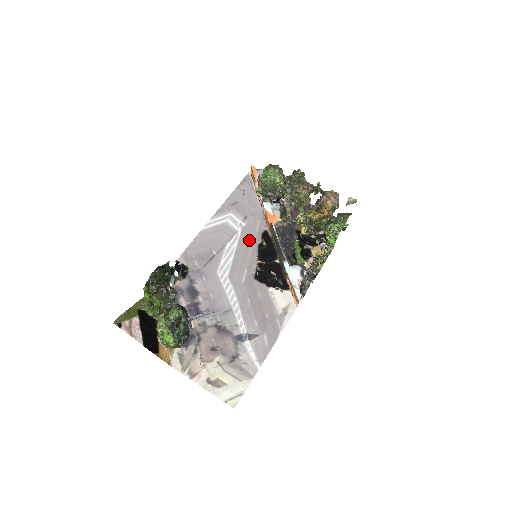
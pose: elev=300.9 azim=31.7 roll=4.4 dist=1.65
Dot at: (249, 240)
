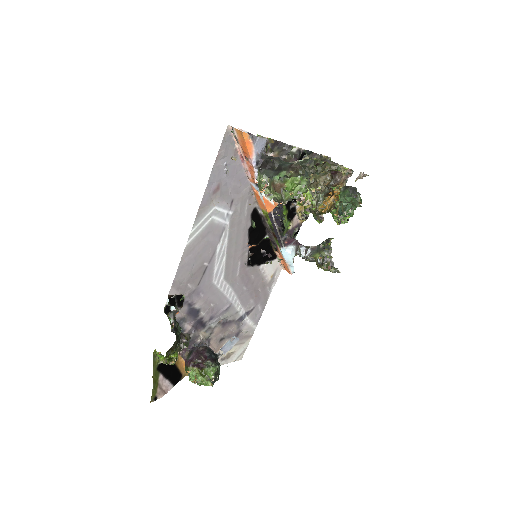
Dot at: (239, 229)
